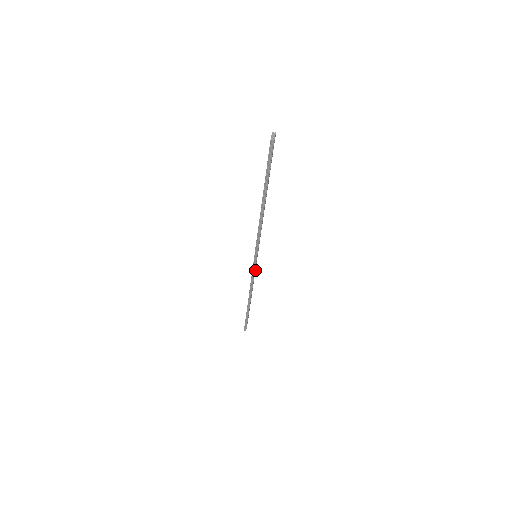
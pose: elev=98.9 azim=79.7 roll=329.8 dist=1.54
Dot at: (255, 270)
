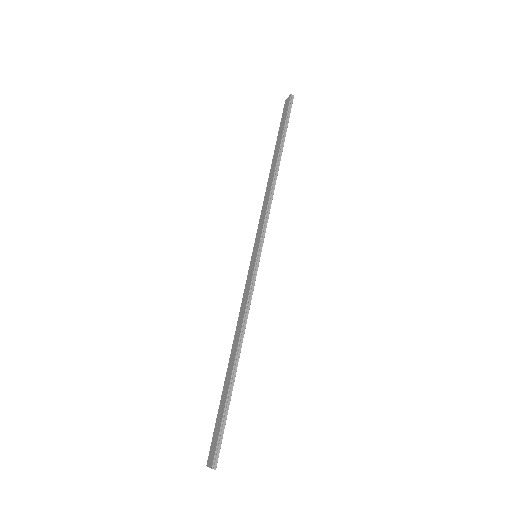
Dot at: (267, 219)
